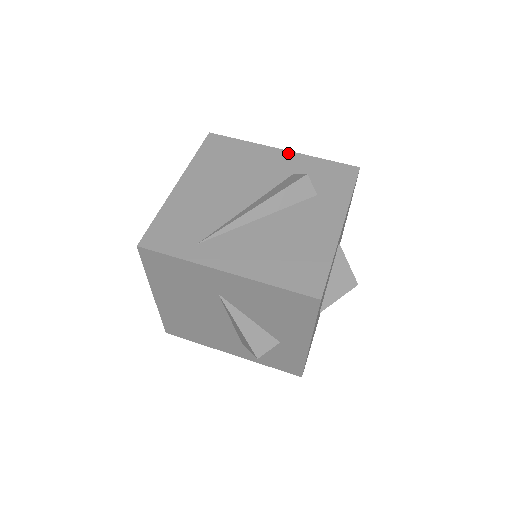
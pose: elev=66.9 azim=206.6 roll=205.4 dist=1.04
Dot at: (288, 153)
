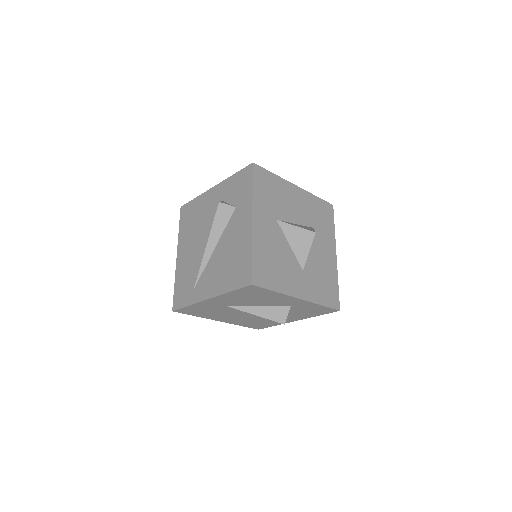
Dot at: (216, 187)
